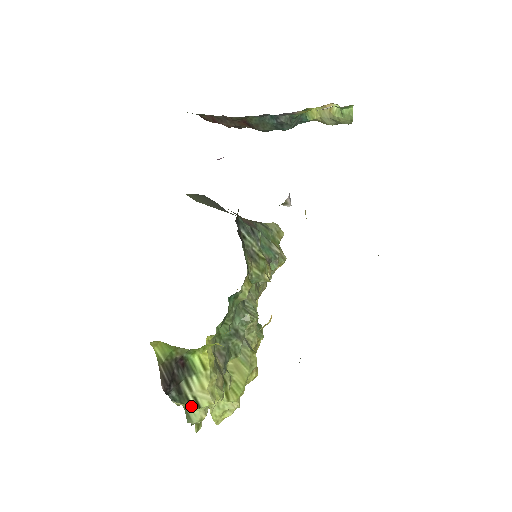
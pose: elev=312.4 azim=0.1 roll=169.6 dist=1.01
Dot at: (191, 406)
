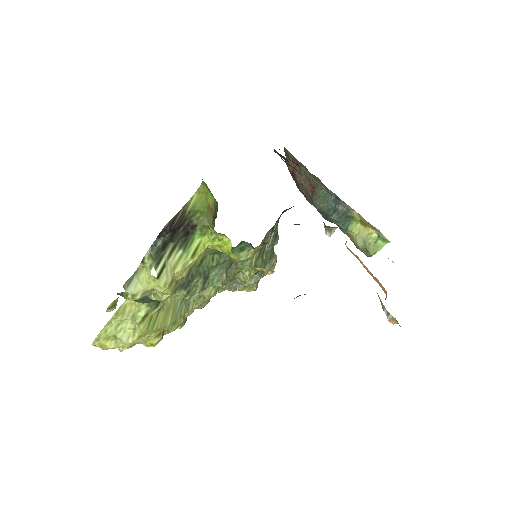
Dot at: (155, 268)
